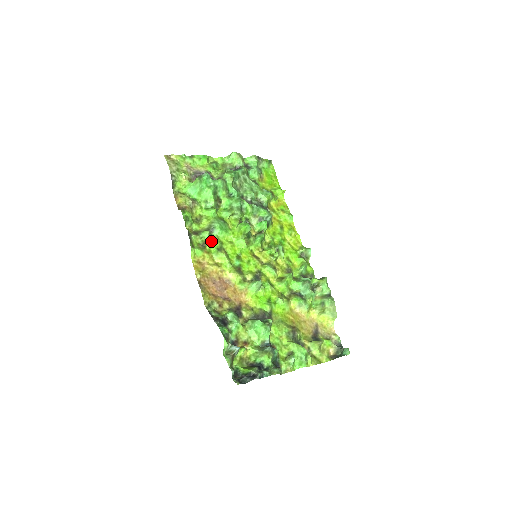
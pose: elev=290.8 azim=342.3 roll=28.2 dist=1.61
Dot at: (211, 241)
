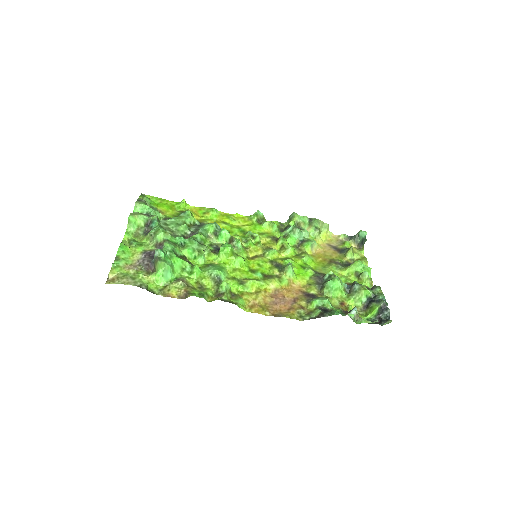
Dot at: (230, 286)
